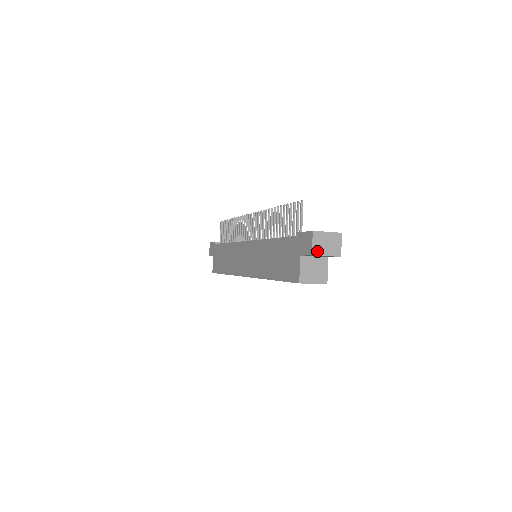
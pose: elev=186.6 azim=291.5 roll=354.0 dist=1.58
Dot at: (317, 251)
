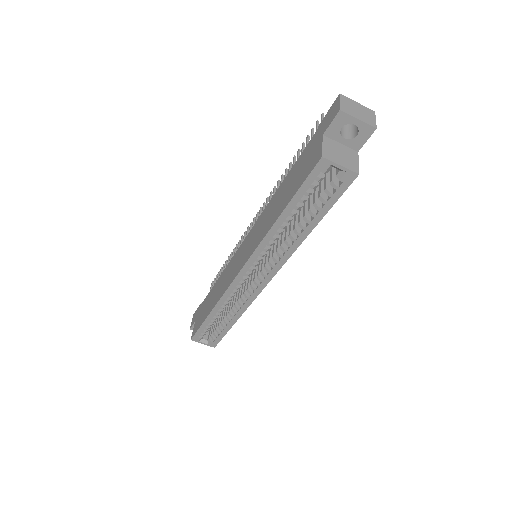
Dot at: (346, 110)
